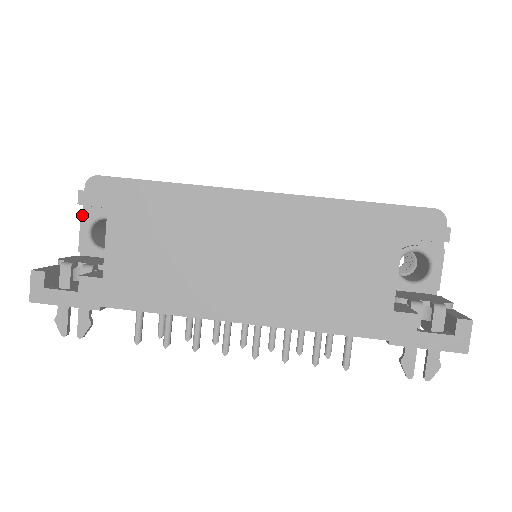
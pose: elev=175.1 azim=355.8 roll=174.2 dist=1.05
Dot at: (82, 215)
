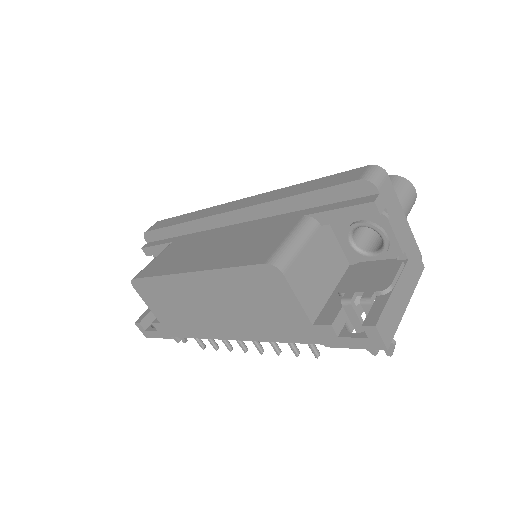
Dot at: occluded
